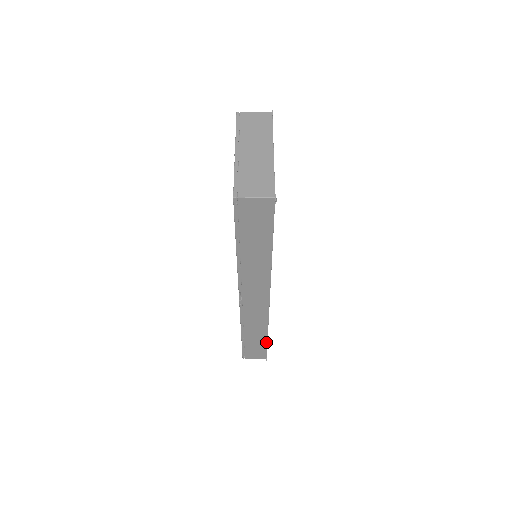
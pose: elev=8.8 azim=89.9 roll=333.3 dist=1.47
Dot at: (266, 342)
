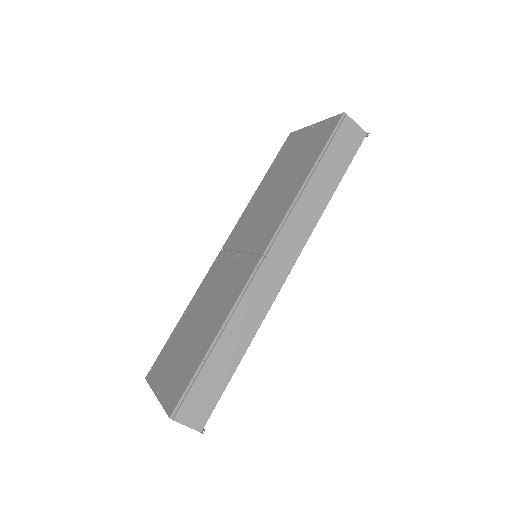
Dot at: (230, 376)
